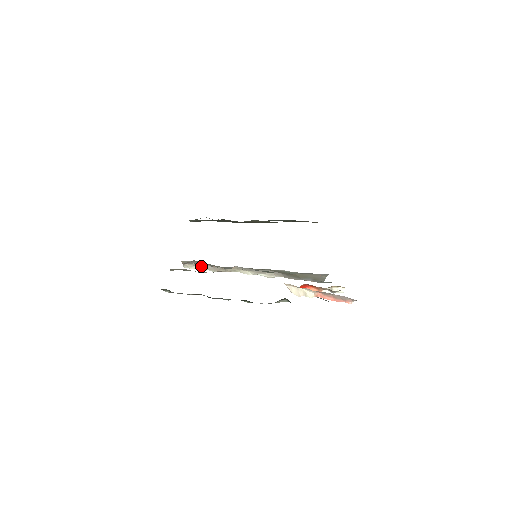
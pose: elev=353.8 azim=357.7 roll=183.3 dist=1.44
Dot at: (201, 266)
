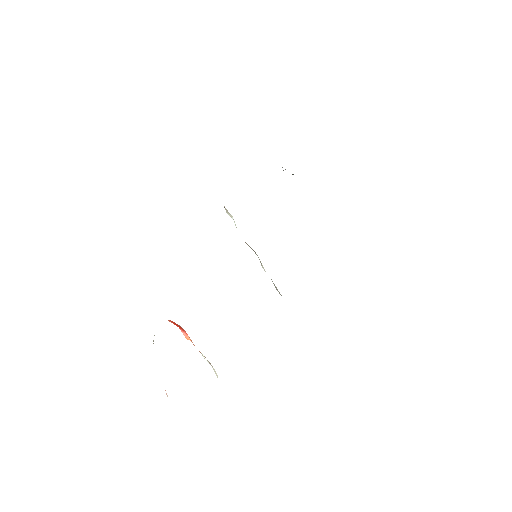
Dot at: (233, 219)
